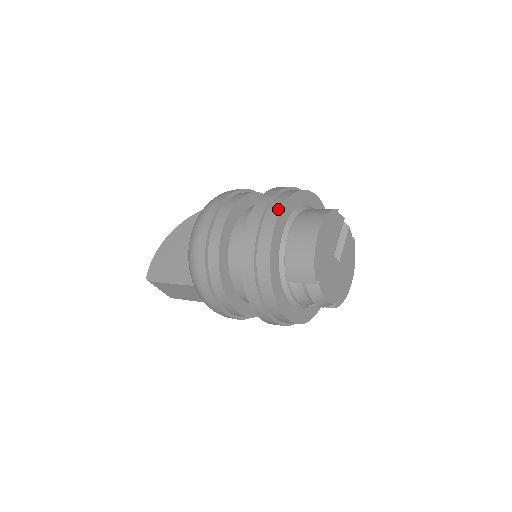
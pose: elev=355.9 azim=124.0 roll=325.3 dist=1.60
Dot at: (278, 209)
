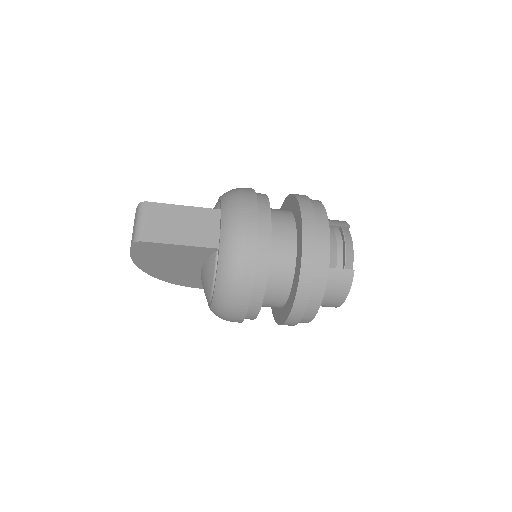
Dot at: occluded
